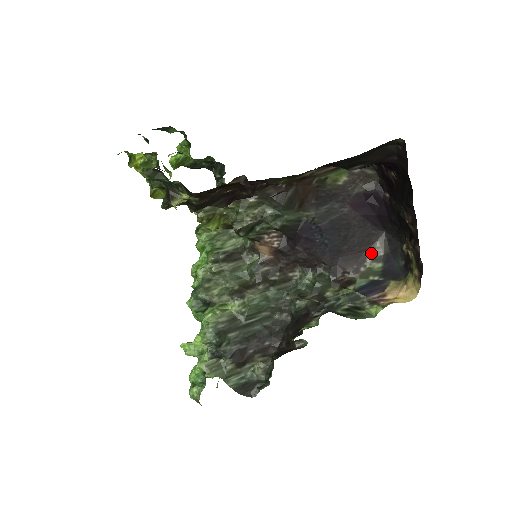
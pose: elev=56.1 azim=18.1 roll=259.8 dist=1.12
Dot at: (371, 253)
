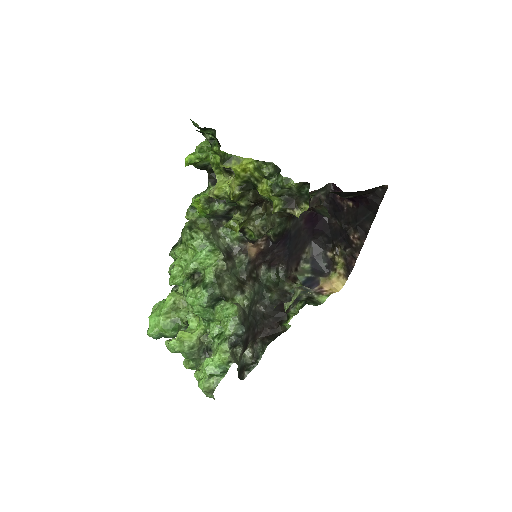
Dot at: (303, 256)
